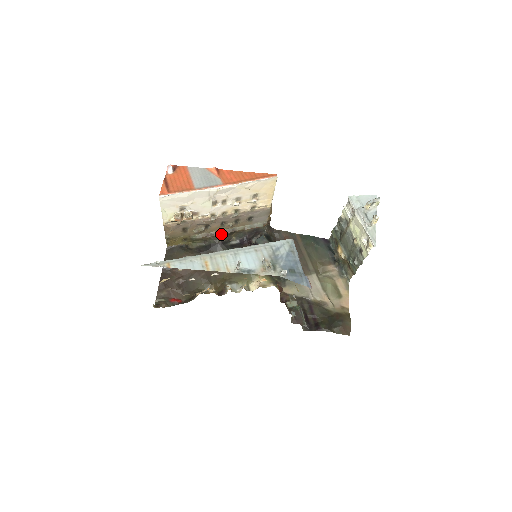
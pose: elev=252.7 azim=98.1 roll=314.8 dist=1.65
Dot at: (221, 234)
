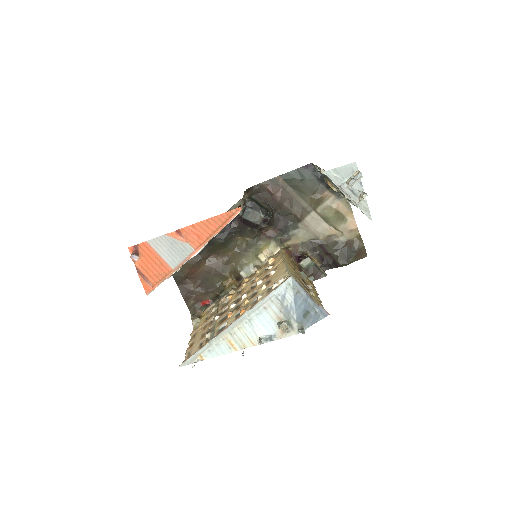
Dot at: occluded
